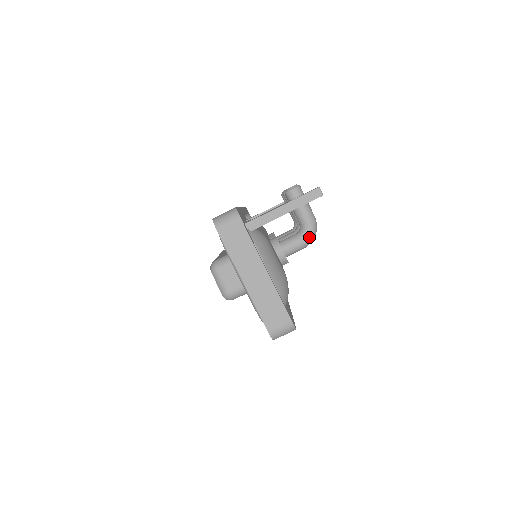
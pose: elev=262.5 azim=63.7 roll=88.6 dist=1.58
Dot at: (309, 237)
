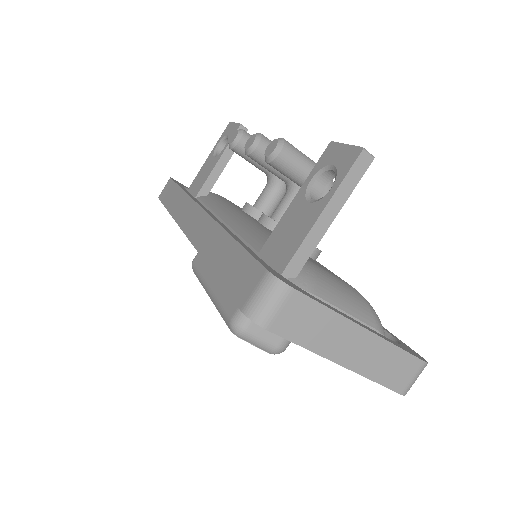
Dot at: occluded
